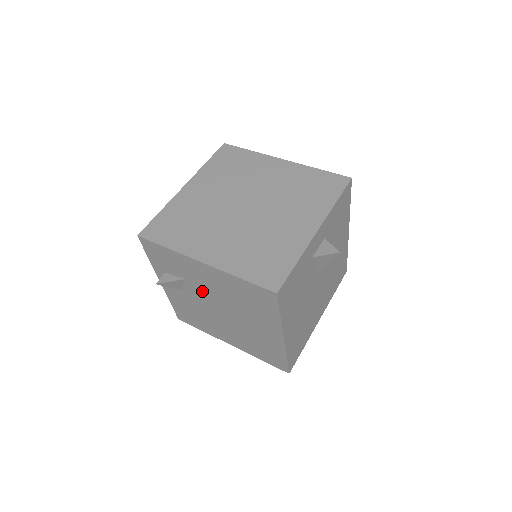
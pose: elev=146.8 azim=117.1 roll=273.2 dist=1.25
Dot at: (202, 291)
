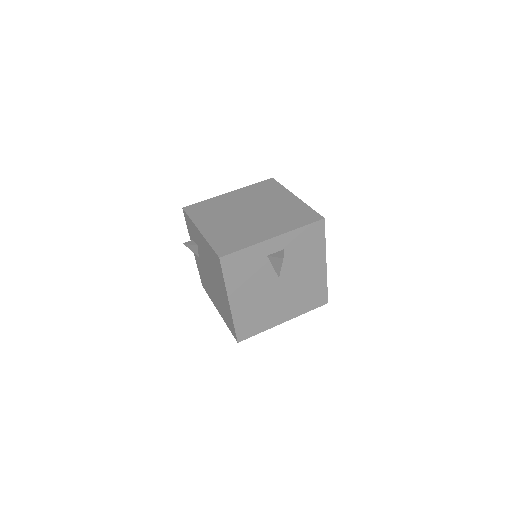
Dot at: (203, 257)
